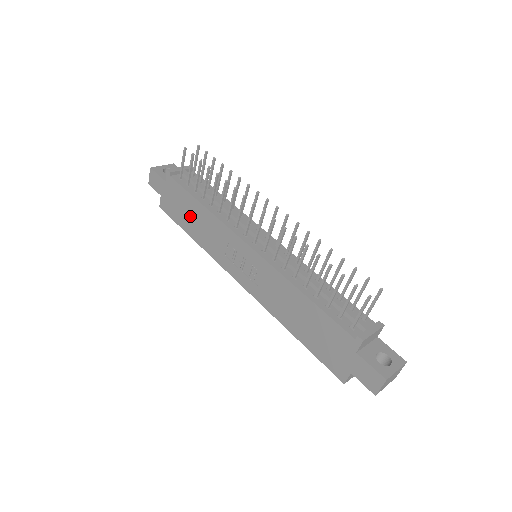
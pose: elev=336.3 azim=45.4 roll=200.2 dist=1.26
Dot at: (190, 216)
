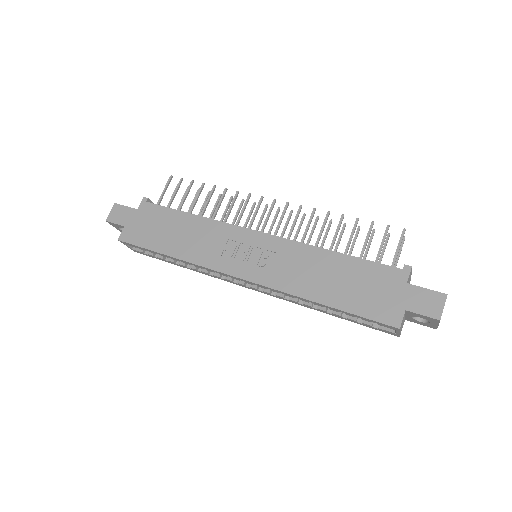
Dot at: (171, 232)
